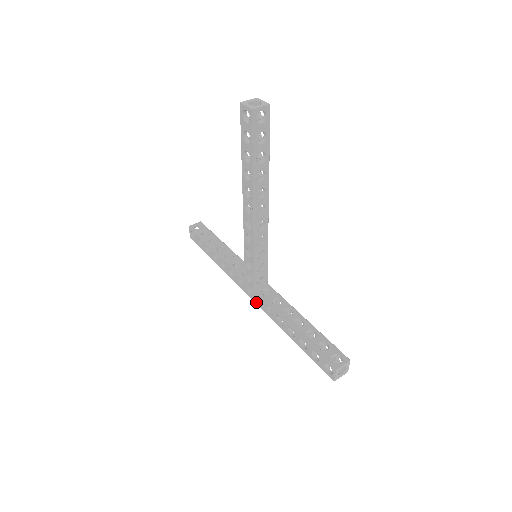
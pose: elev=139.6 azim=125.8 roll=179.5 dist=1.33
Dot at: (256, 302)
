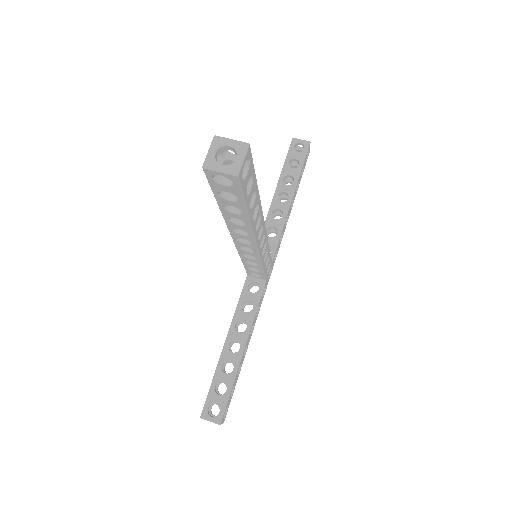
Dot at: occluded
